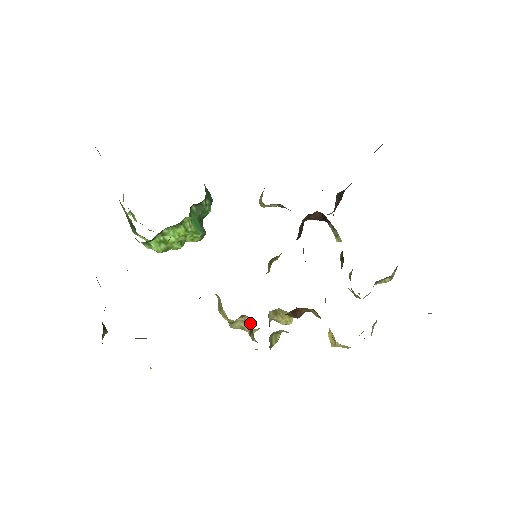
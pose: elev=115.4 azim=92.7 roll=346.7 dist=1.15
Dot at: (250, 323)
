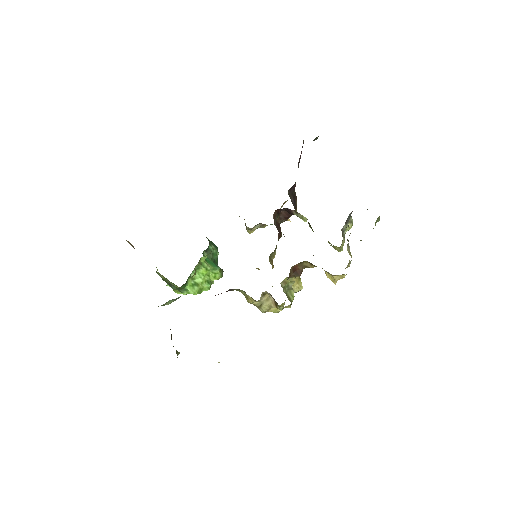
Dot at: (272, 298)
